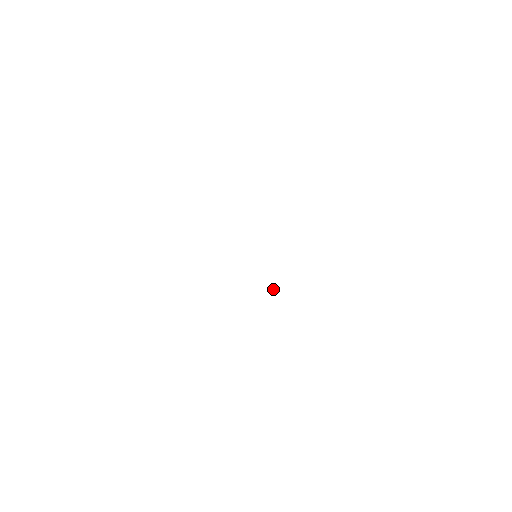
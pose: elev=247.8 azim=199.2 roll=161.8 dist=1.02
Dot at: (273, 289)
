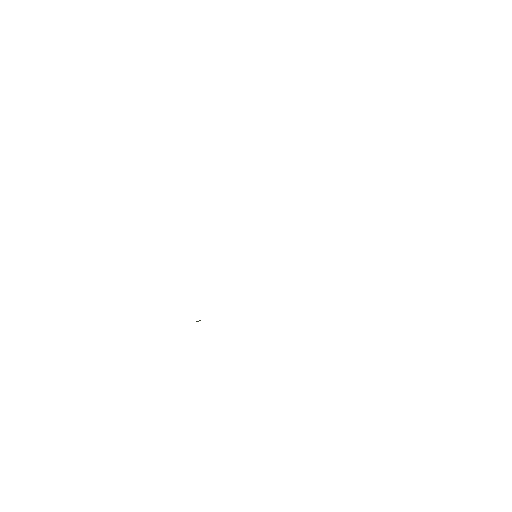
Dot at: occluded
